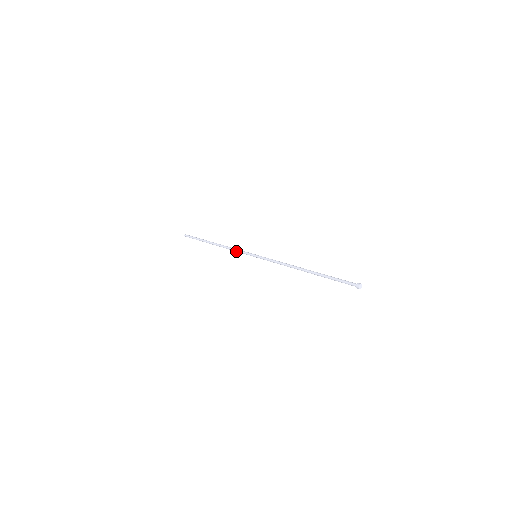
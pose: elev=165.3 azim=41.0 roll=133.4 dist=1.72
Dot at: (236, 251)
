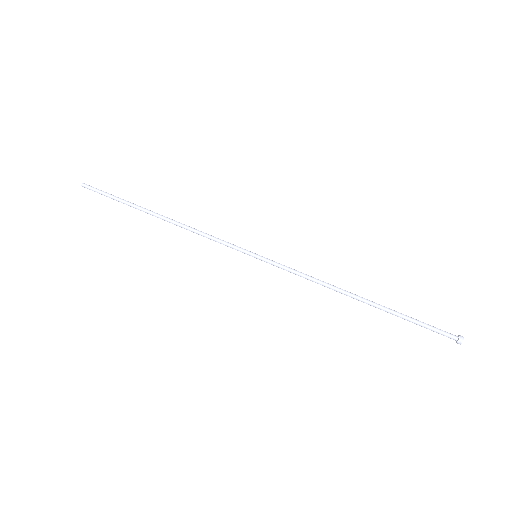
Dot at: (211, 239)
